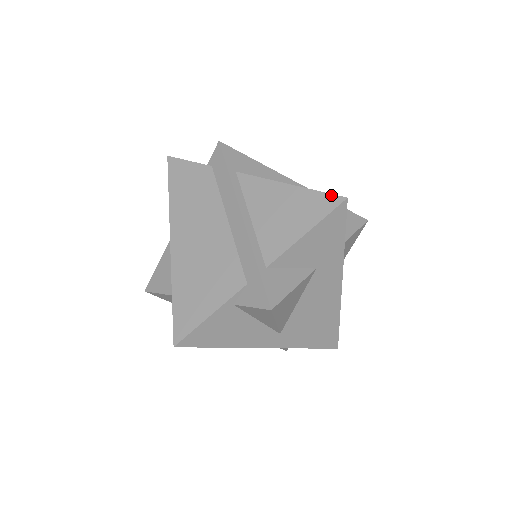
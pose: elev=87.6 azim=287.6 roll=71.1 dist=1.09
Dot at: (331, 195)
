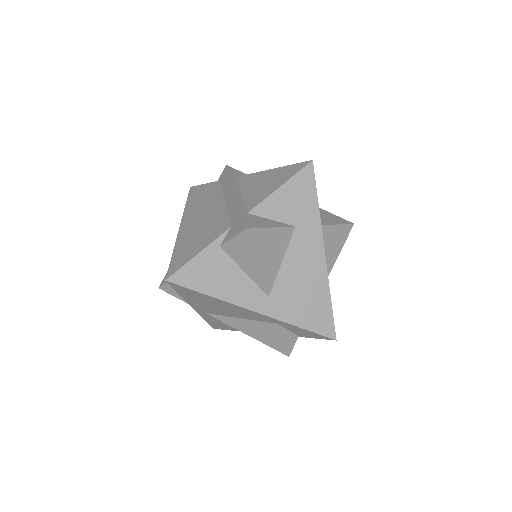
Dot at: (301, 163)
